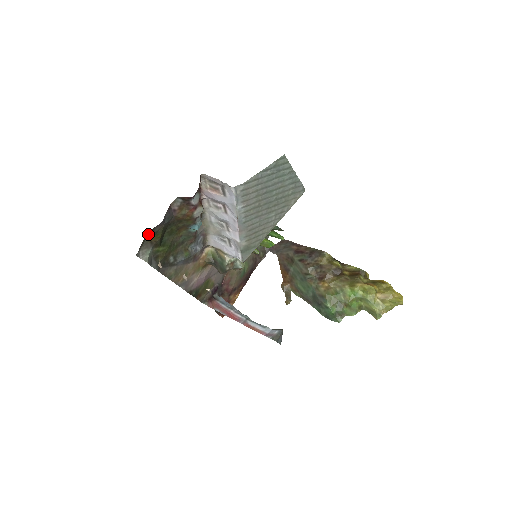
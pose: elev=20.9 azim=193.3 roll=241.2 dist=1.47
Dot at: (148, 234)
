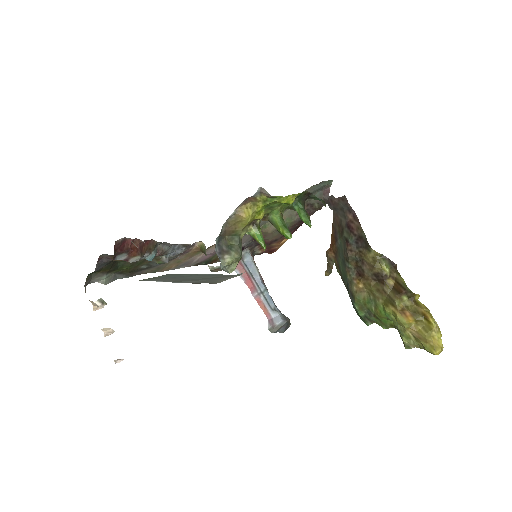
Dot at: (90, 273)
